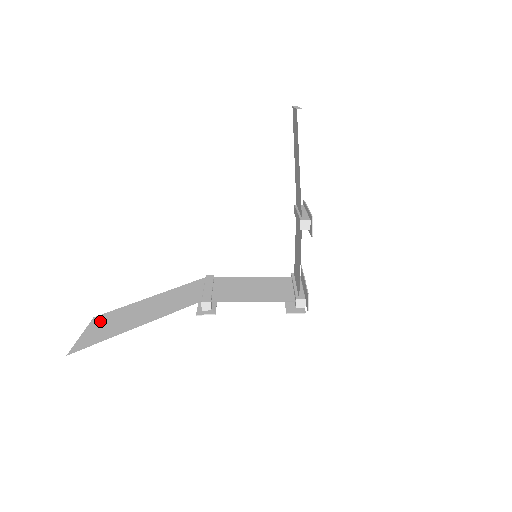
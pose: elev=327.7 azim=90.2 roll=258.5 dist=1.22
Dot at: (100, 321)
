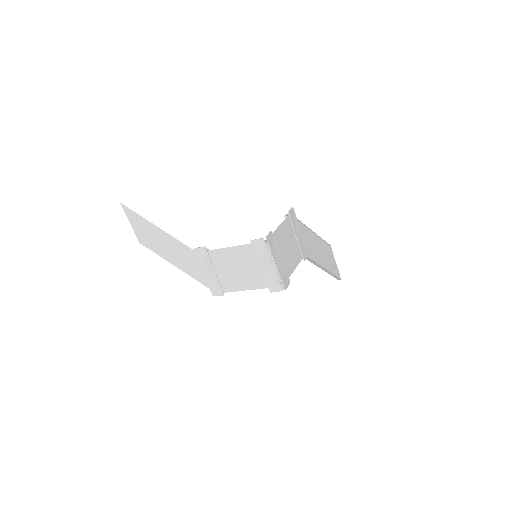
Dot at: occluded
